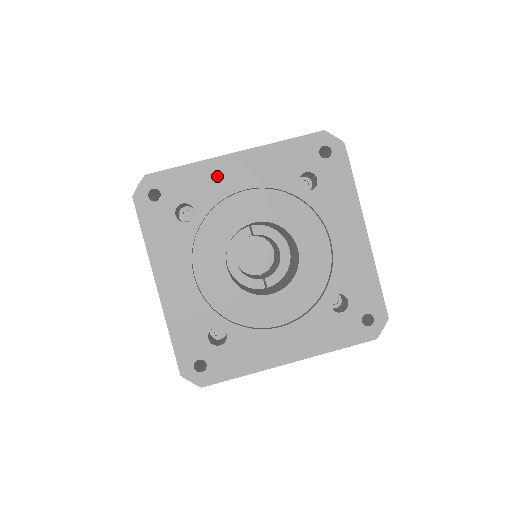
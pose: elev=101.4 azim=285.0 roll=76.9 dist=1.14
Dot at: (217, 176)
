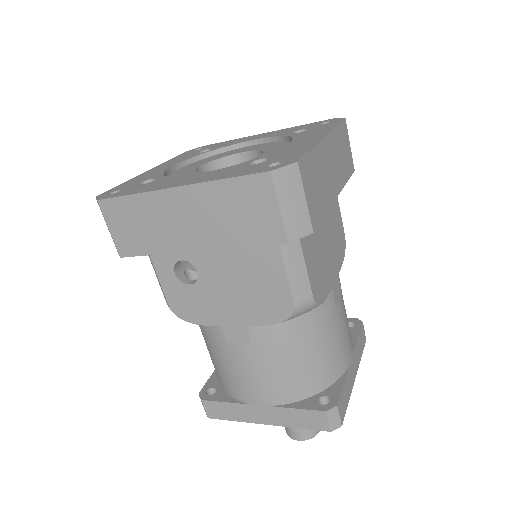
Dot at: (148, 174)
